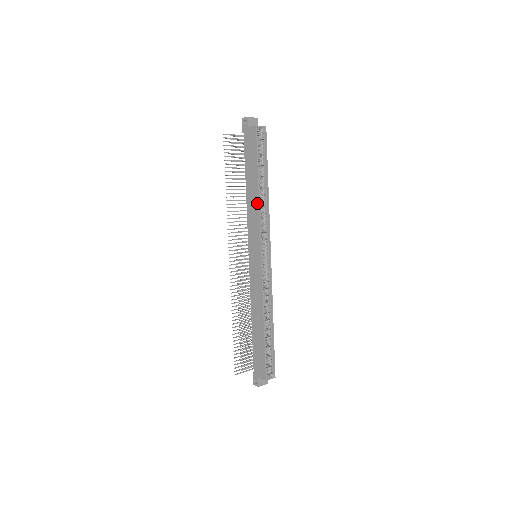
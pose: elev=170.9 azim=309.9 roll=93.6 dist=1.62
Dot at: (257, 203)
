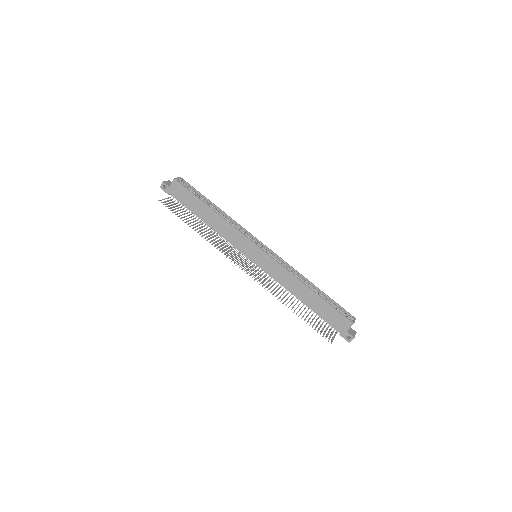
Dot at: (222, 220)
